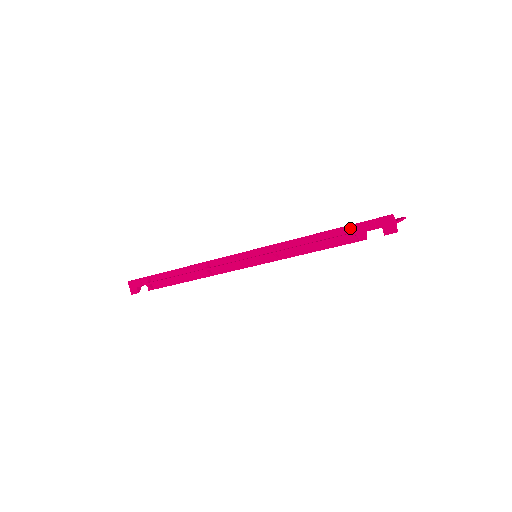
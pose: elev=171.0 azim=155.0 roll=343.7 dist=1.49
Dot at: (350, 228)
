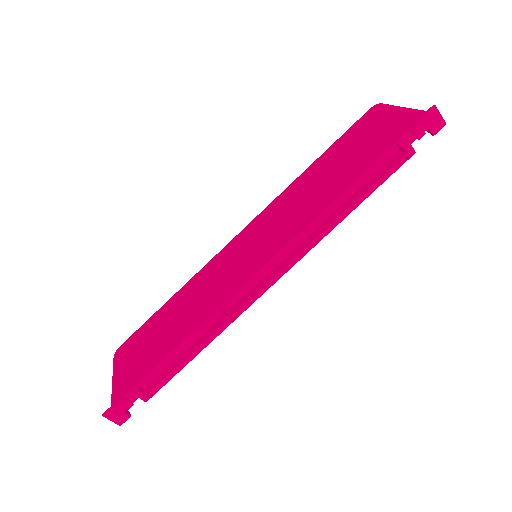
Dot at: (392, 150)
